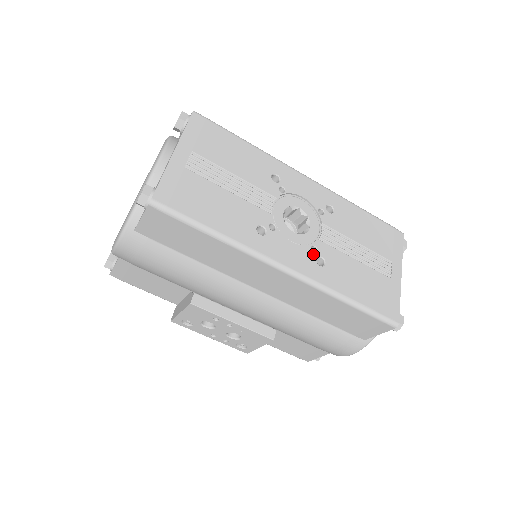
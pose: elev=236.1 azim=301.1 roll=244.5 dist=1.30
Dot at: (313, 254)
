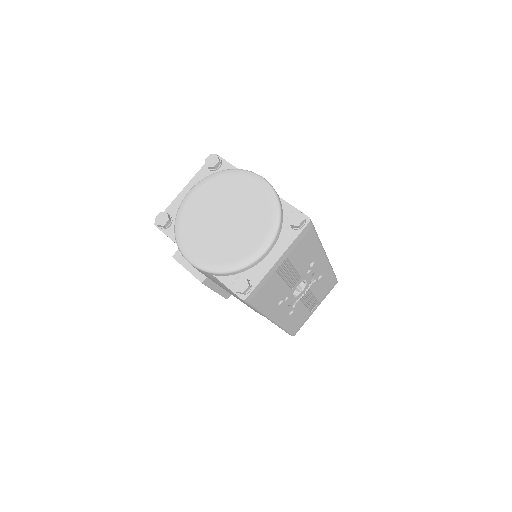
Dot at: (291, 309)
